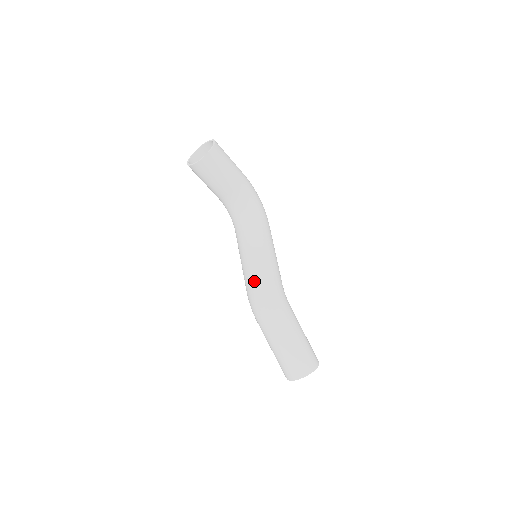
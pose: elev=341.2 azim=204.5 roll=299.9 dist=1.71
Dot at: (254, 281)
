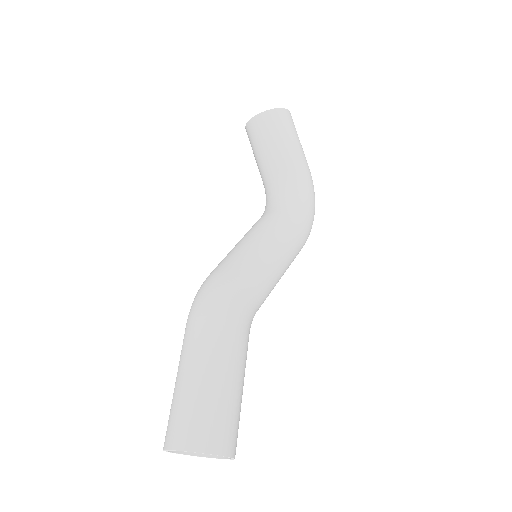
Dot at: (219, 266)
